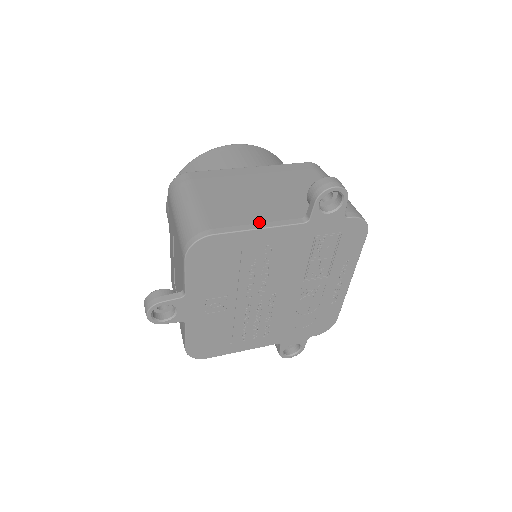
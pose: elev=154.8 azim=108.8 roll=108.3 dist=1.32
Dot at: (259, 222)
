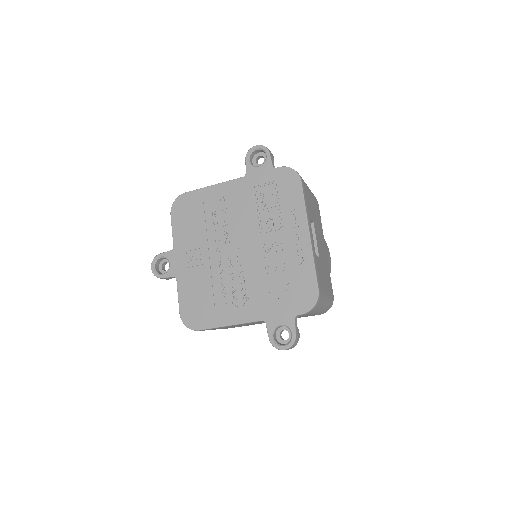
Dot at: occluded
